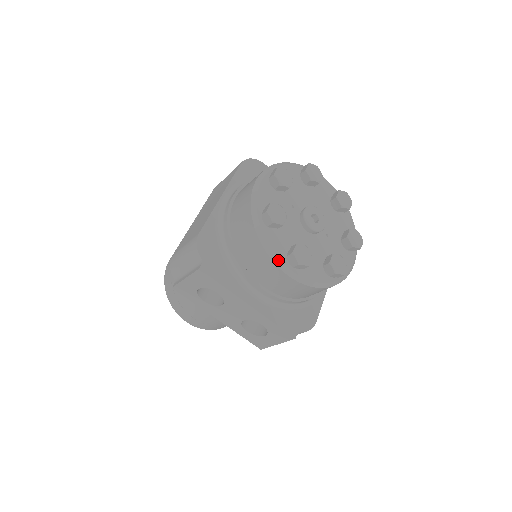
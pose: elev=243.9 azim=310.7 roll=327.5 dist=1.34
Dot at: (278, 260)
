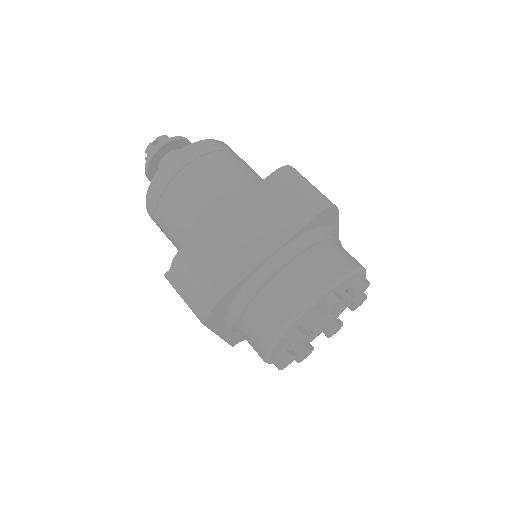
Dot at: (268, 359)
